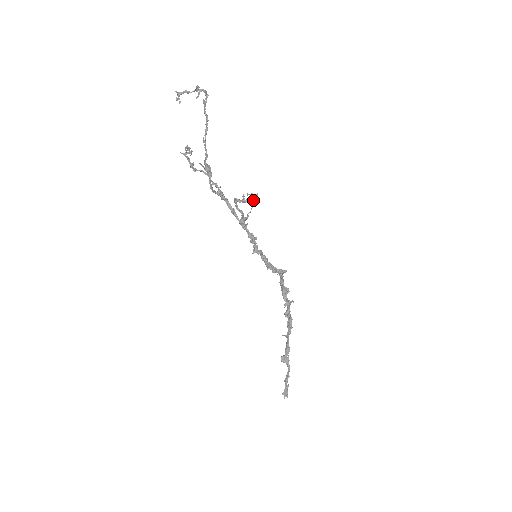
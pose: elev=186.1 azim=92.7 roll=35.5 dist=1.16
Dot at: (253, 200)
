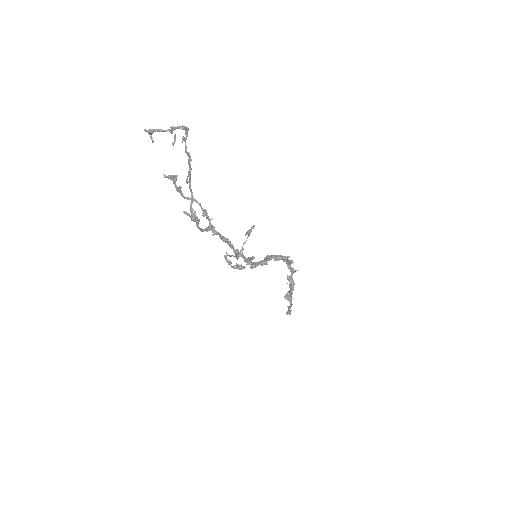
Dot at: (249, 234)
